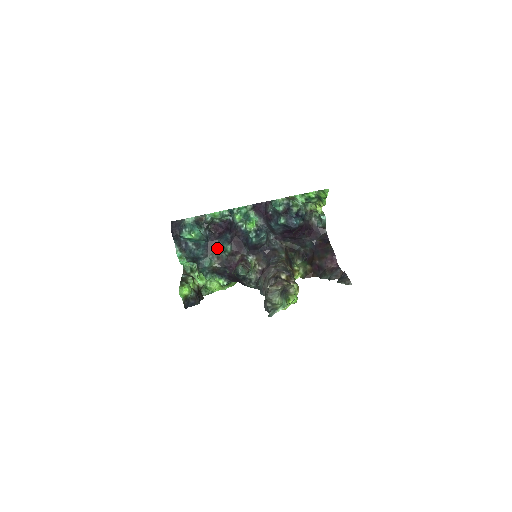
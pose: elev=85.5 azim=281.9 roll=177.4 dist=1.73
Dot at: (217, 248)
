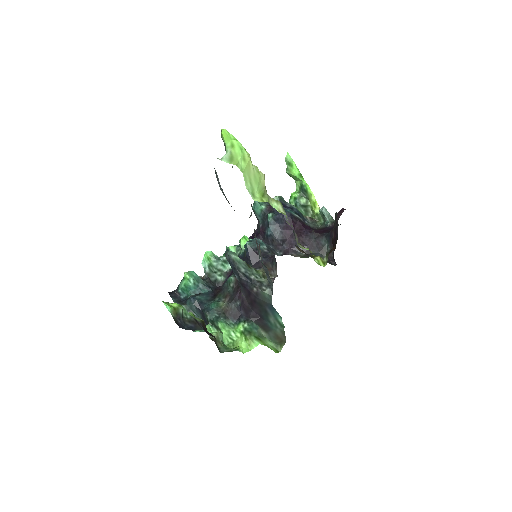
Dot at: (223, 290)
